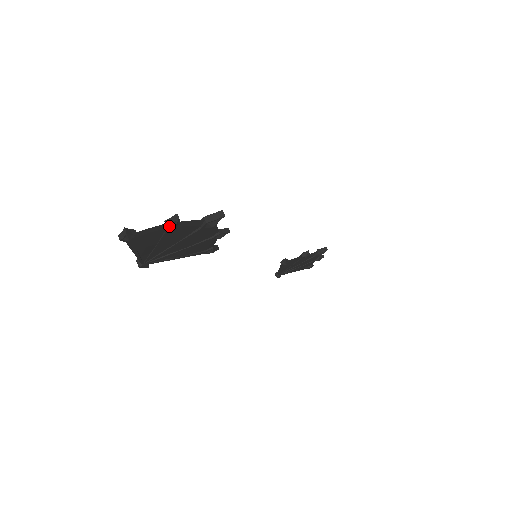
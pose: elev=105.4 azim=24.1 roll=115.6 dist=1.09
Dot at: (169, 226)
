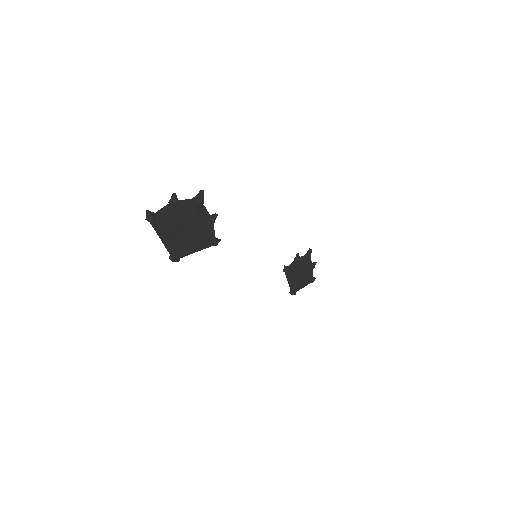
Dot at: (173, 203)
